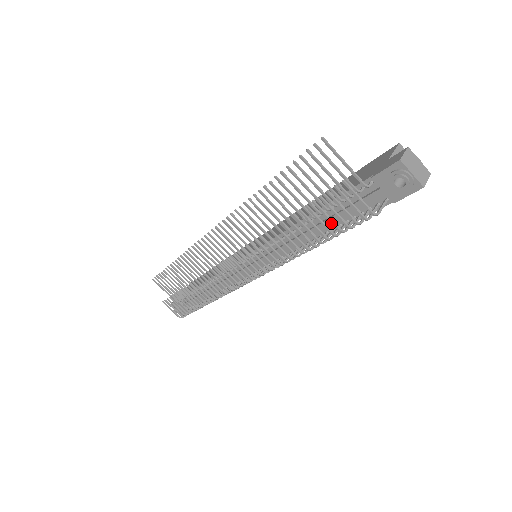
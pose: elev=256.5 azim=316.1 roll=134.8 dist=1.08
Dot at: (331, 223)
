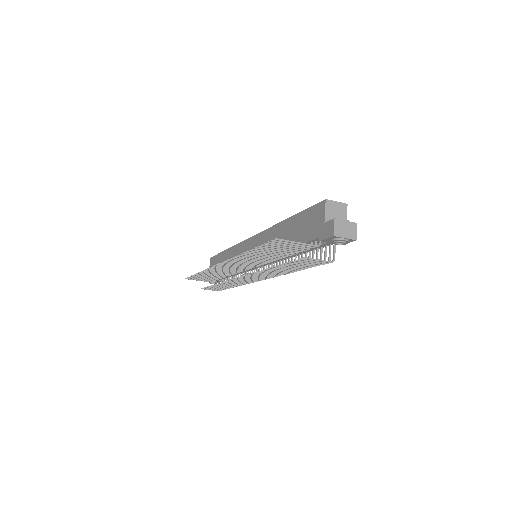
Dot at: occluded
